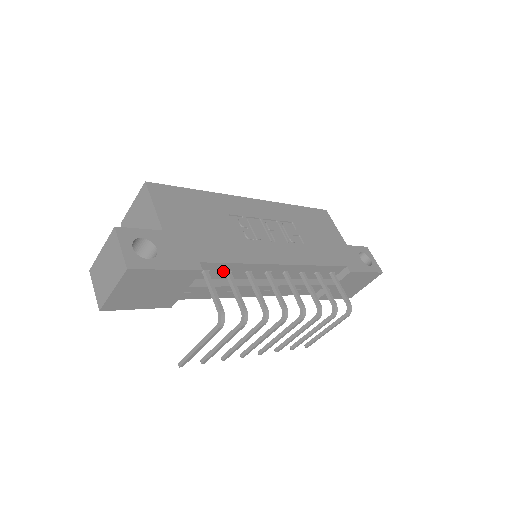
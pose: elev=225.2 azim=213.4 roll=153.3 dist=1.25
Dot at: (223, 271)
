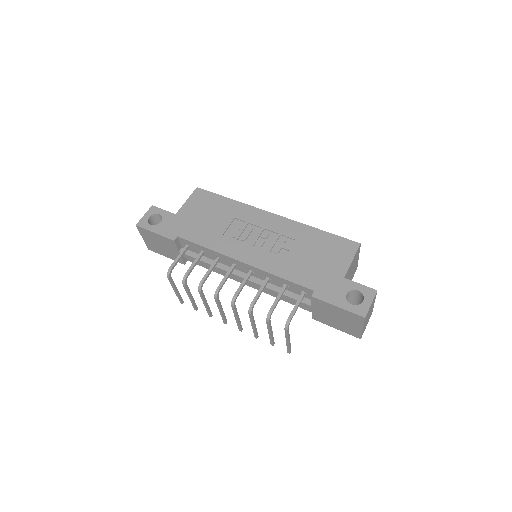
Dot at: (200, 250)
